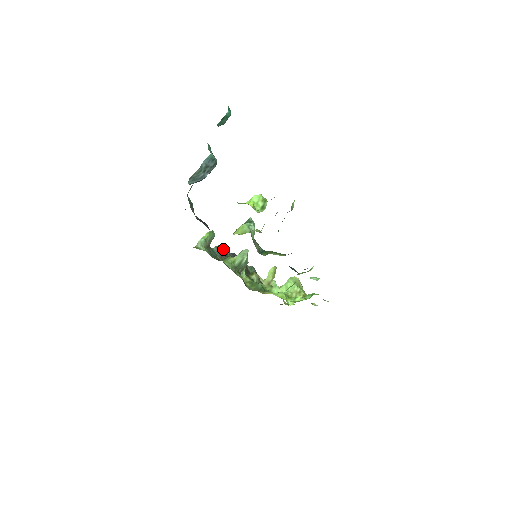
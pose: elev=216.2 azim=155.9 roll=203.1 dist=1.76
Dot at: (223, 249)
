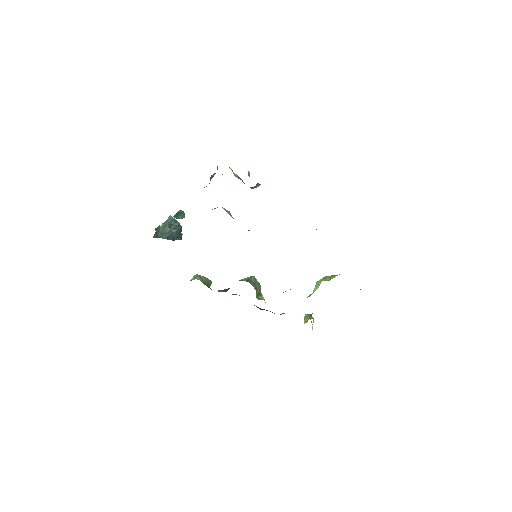
Dot at: occluded
